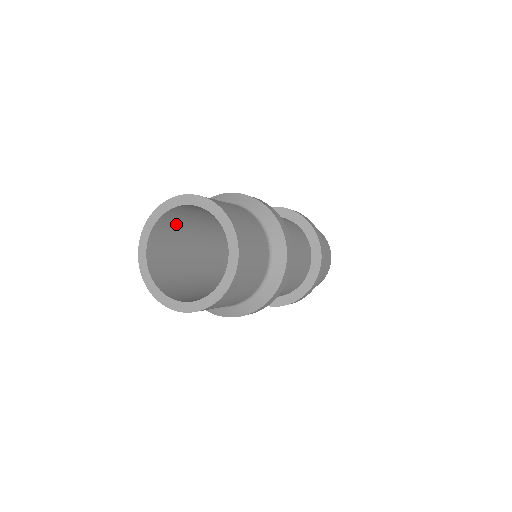
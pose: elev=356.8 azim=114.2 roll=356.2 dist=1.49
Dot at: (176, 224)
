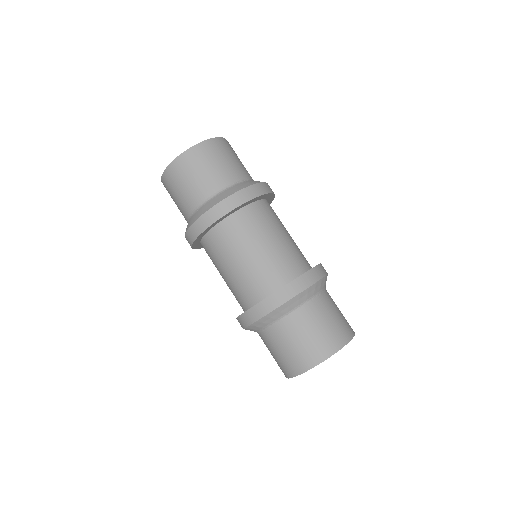
Dot at: occluded
